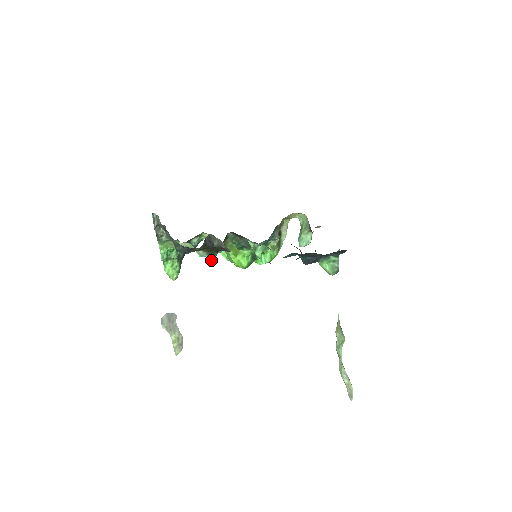
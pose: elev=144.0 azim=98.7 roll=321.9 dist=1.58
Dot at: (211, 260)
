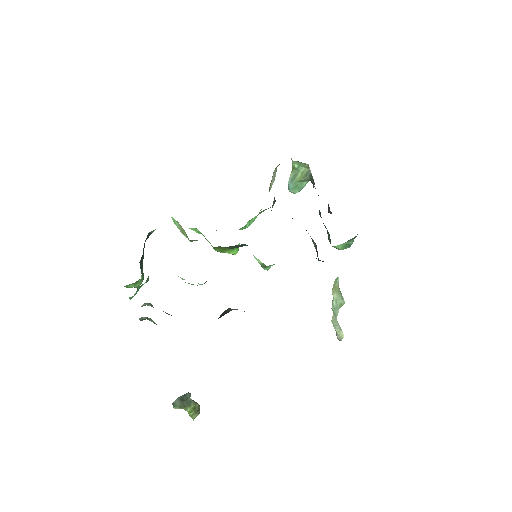
Dot at: (202, 284)
